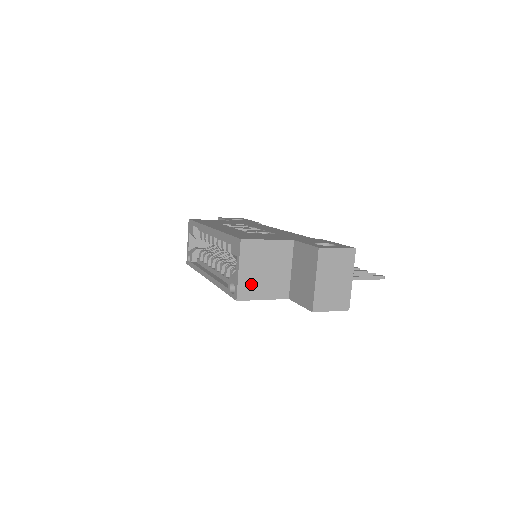
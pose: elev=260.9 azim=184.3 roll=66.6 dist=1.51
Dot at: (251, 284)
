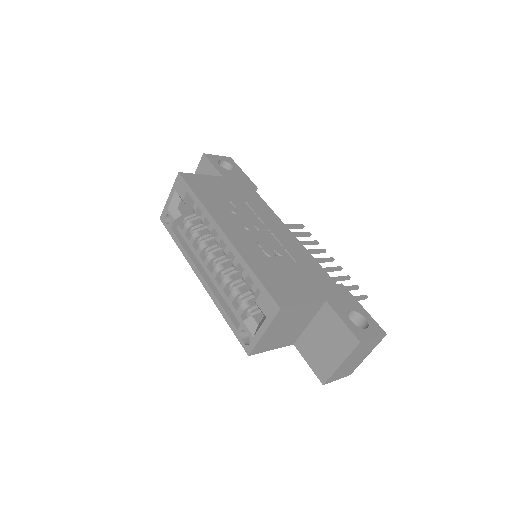
Dot at: (269, 341)
